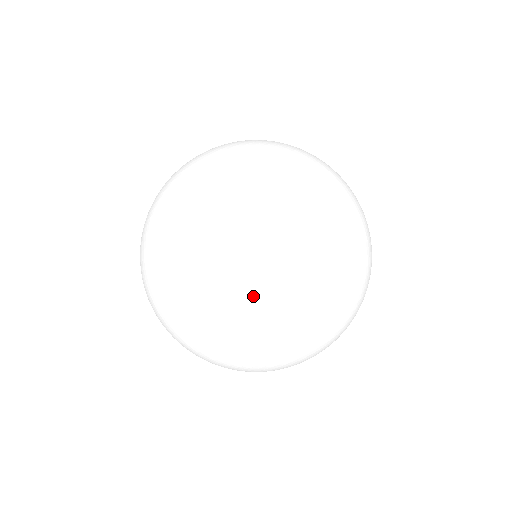
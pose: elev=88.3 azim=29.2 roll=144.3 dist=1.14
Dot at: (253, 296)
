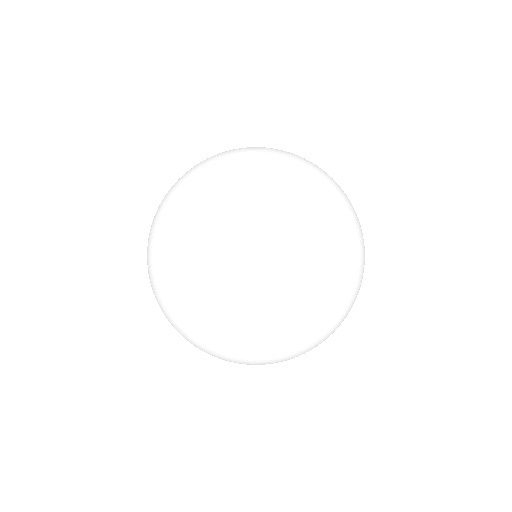
Dot at: (288, 299)
